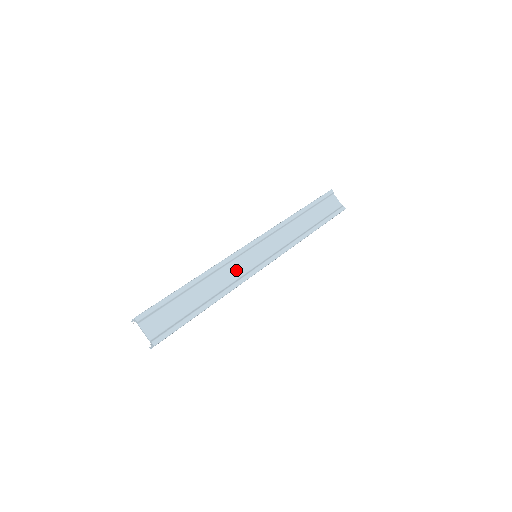
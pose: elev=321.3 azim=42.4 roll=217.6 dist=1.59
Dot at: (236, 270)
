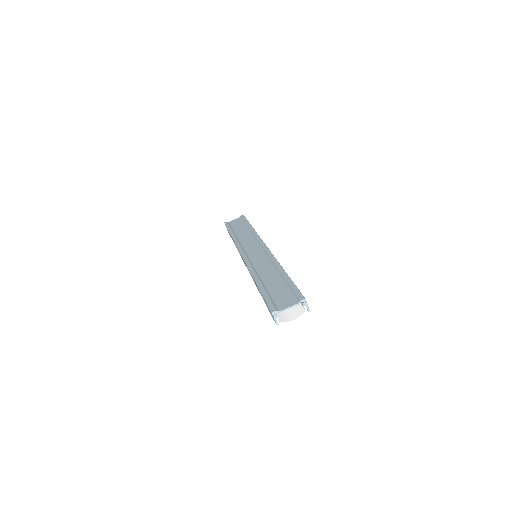
Dot at: (261, 261)
